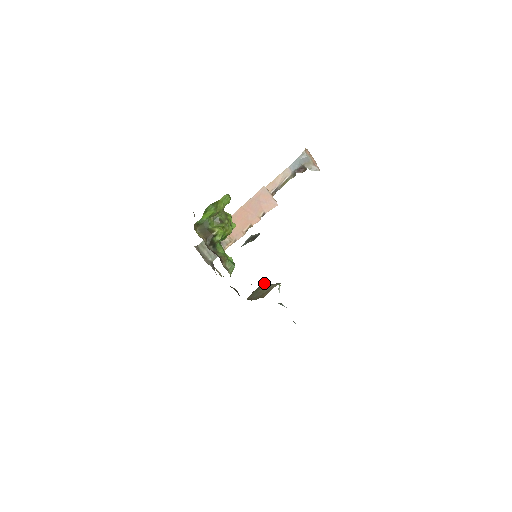
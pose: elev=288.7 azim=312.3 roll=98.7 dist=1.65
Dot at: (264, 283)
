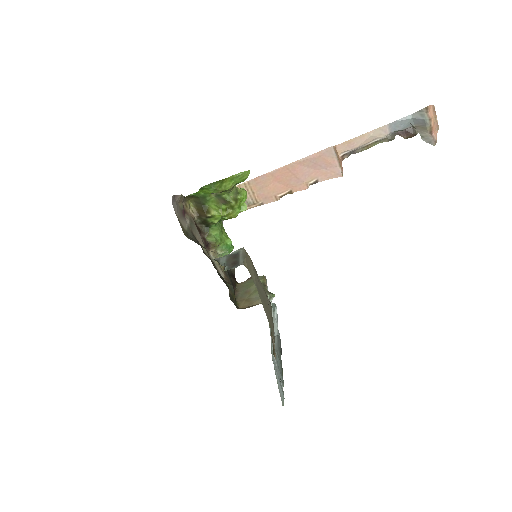
Dot at: (263, 279)
